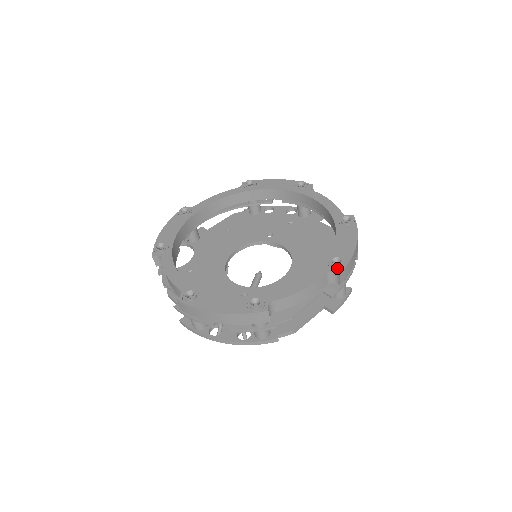
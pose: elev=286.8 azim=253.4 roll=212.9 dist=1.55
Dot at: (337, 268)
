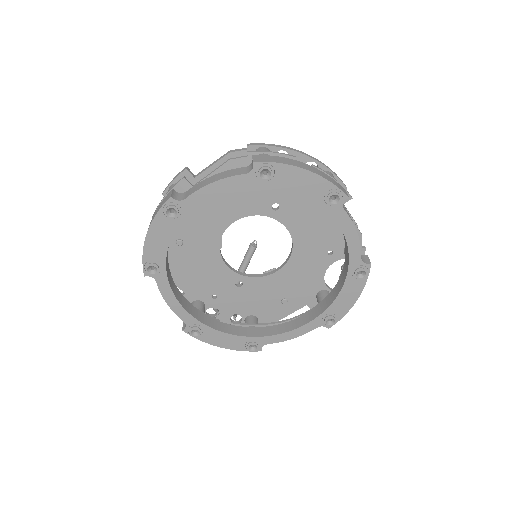
Dot at: (328, 324)
